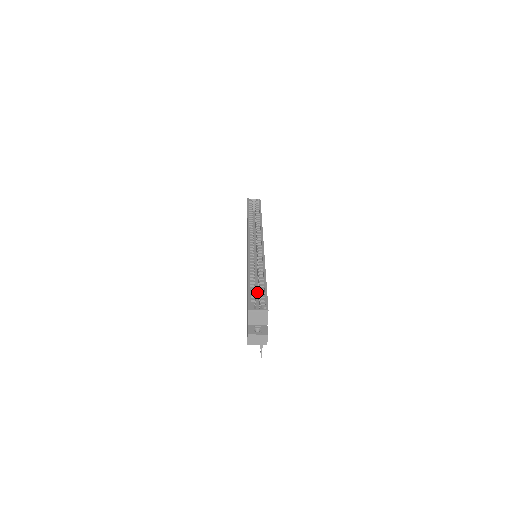
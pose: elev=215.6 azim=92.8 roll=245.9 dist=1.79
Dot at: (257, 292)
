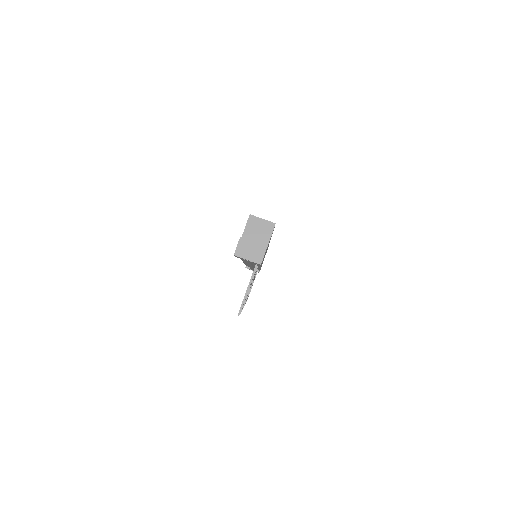
Dot at: occluded
